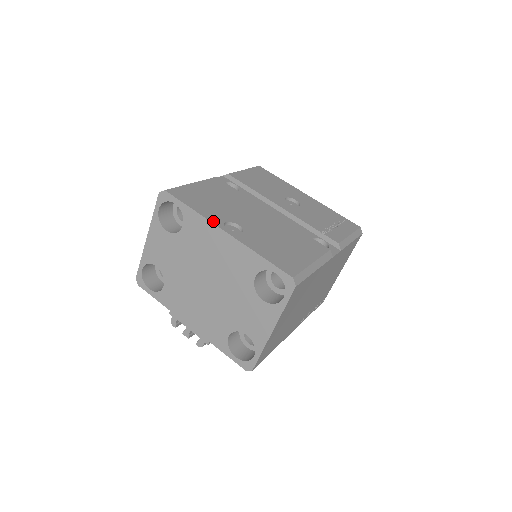
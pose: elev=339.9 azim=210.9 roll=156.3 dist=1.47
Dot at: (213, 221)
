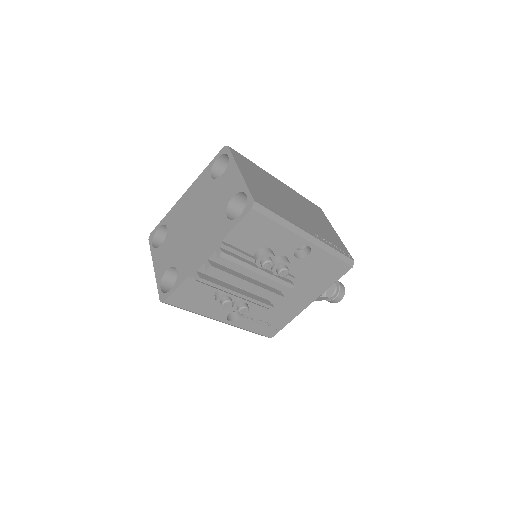
Dot at: occluded
